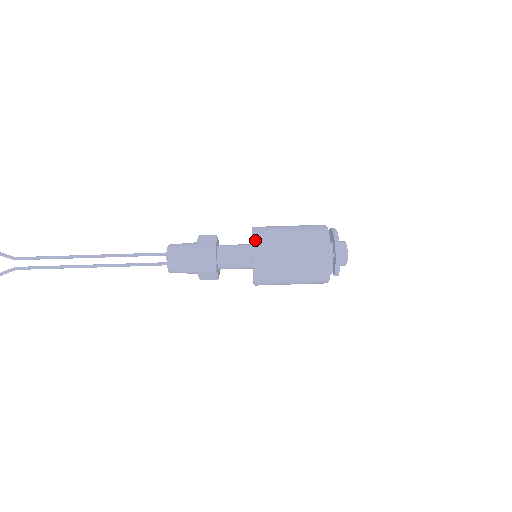
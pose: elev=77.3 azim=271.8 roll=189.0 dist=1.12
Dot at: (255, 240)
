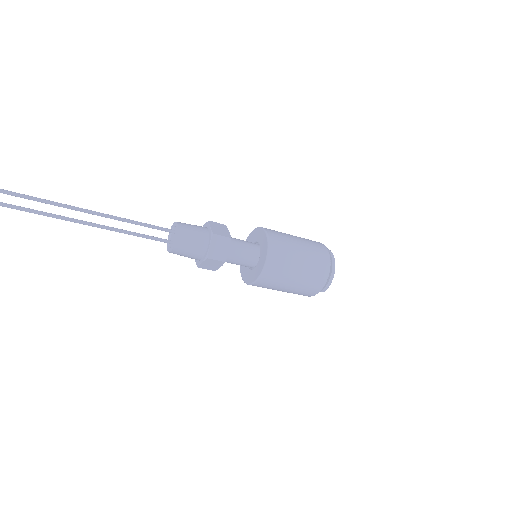
Dot at: (271, 242)
